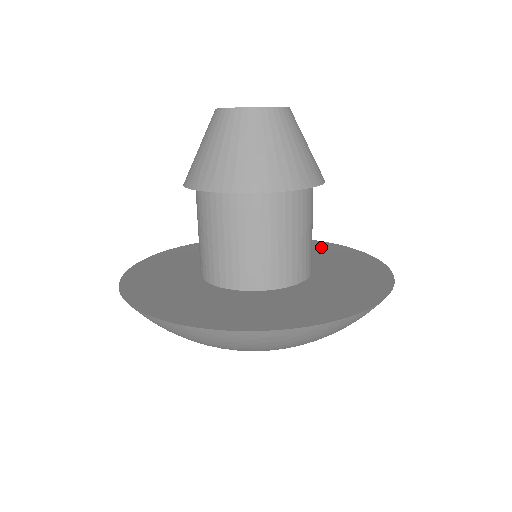
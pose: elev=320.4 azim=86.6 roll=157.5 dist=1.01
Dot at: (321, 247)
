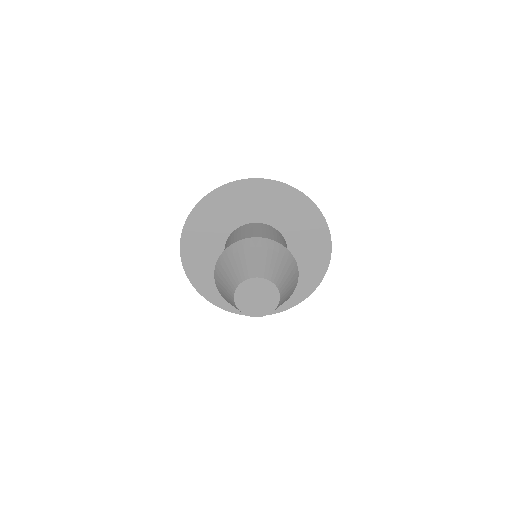
Dot at: (302, 211)
